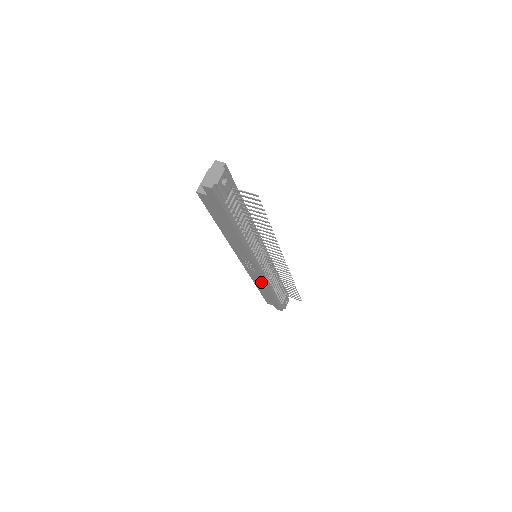
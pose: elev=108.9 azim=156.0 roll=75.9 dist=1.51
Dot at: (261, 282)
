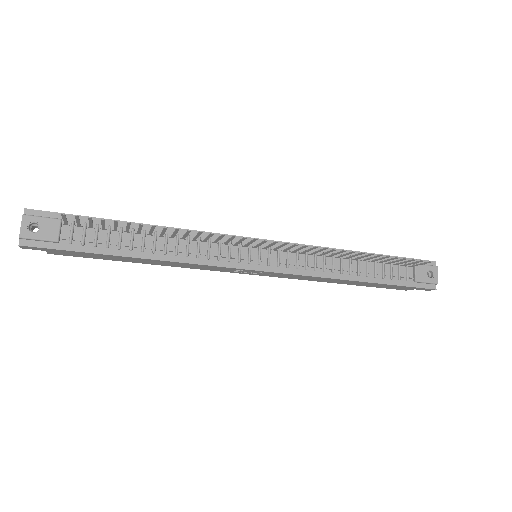
Dot at: (316, 278)
